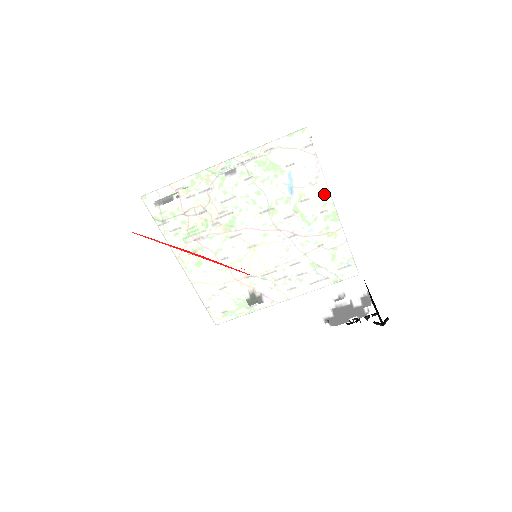
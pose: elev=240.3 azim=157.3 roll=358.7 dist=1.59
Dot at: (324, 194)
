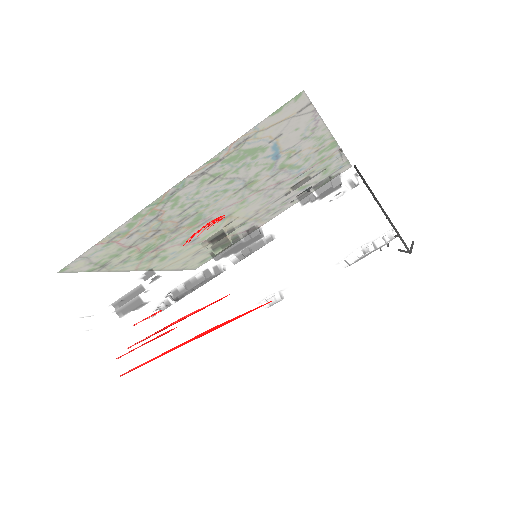
Dot at: (370, 220)
